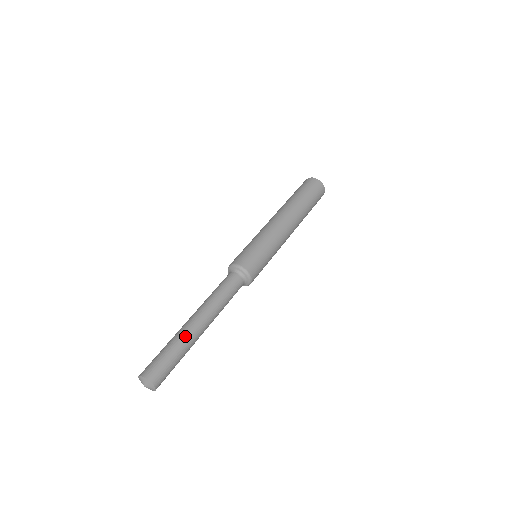
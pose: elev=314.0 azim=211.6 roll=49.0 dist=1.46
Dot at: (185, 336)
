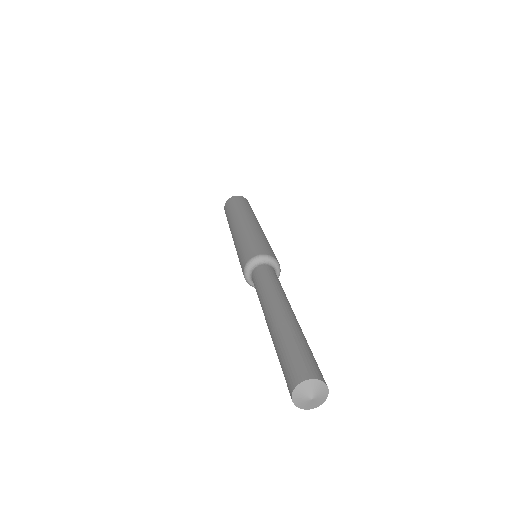
Dot at: (298, 326)
